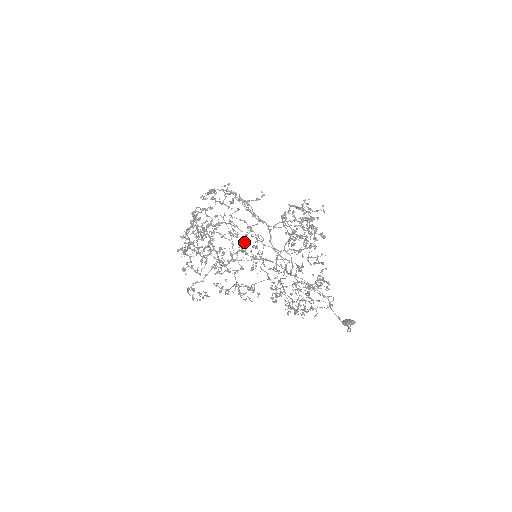
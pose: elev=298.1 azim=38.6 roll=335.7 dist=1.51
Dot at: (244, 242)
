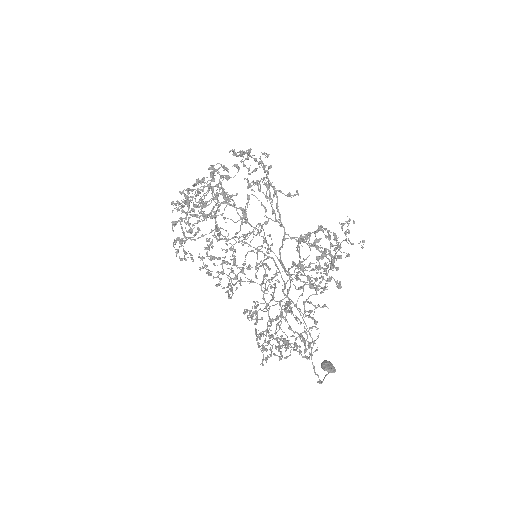
Dot at: (252, 232)
